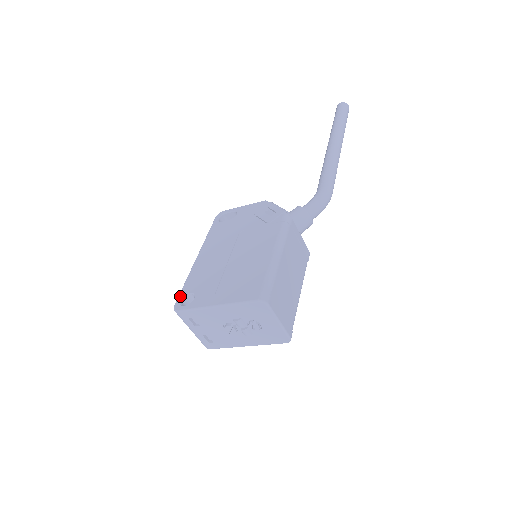
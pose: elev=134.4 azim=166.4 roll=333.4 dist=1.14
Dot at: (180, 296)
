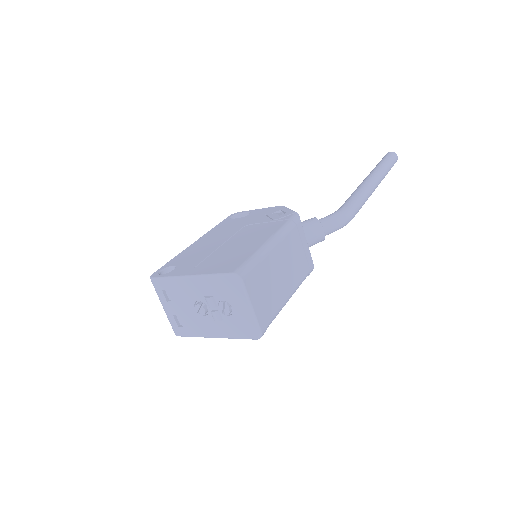
Dot at: (162, 267)
